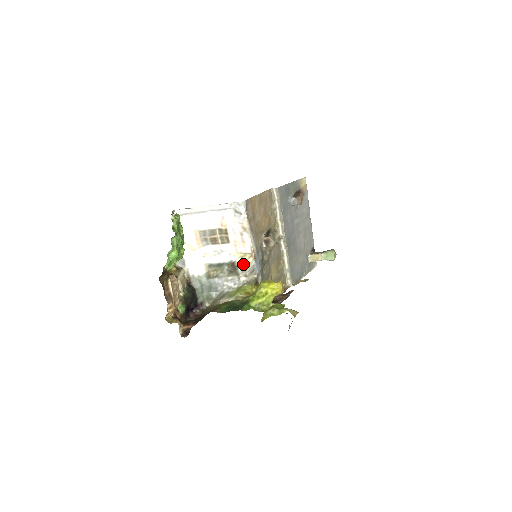
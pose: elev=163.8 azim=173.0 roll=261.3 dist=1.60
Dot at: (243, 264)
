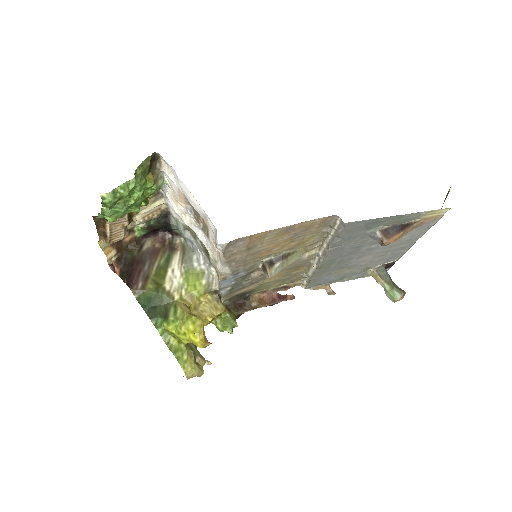
Dot at: (214, 265)
